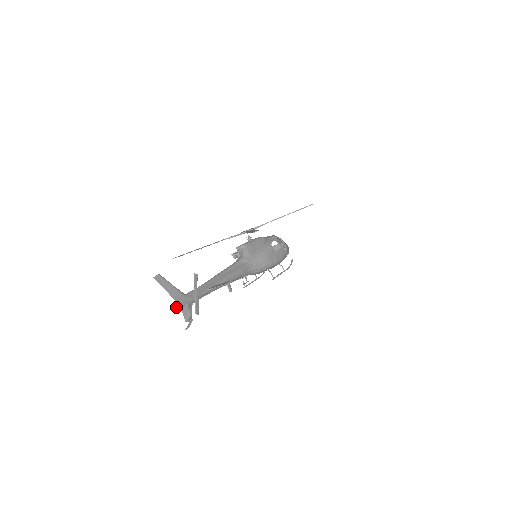
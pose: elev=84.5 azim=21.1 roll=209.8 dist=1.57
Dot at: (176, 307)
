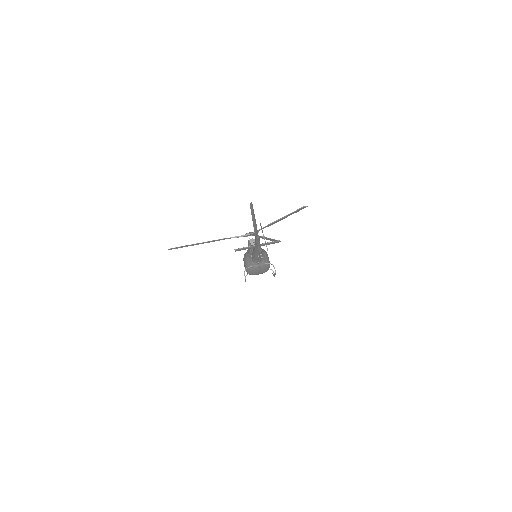
Dot at: (258, 236)
